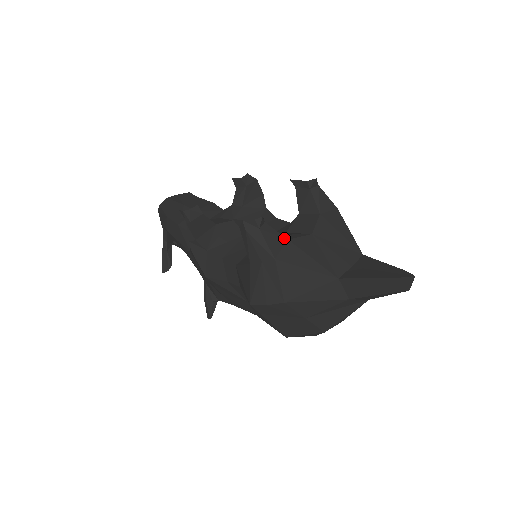
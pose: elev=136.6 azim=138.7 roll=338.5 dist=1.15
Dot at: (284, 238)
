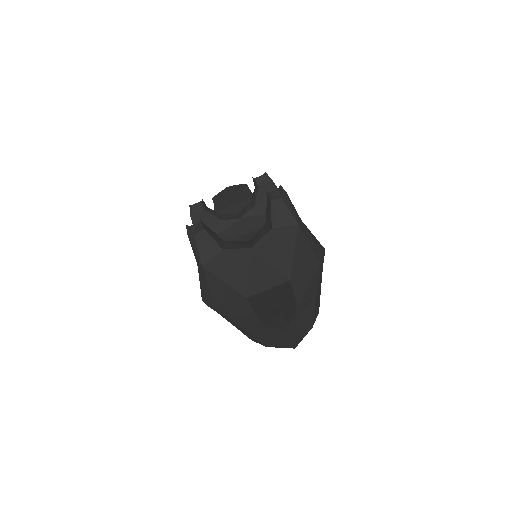
Dot at: (219, 247)
